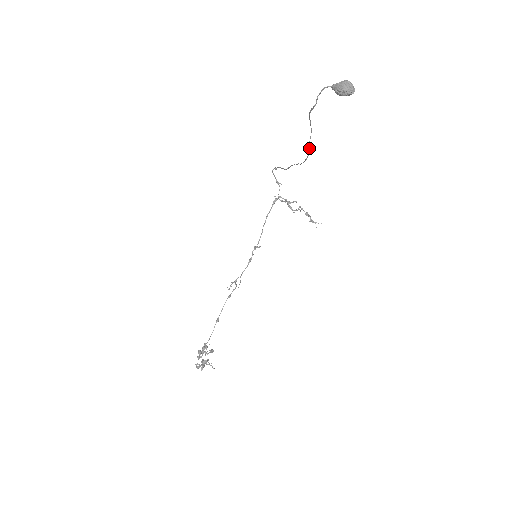
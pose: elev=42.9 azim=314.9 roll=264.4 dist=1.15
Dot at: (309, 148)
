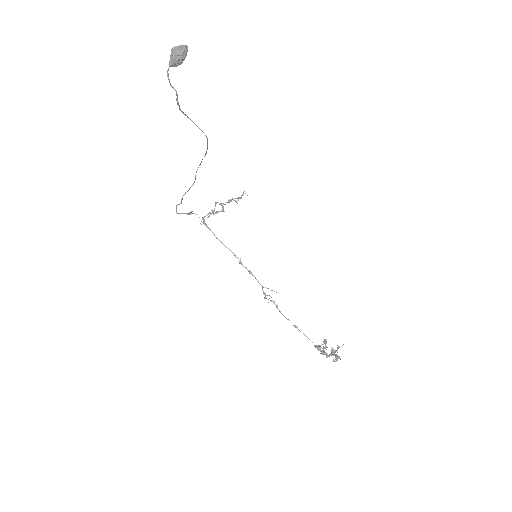
Dot at: (202, 131)
